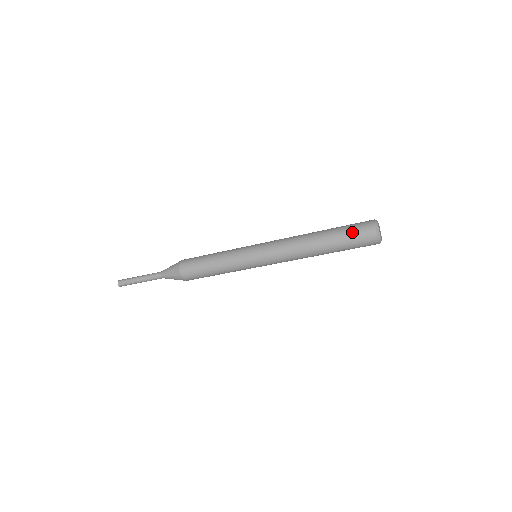
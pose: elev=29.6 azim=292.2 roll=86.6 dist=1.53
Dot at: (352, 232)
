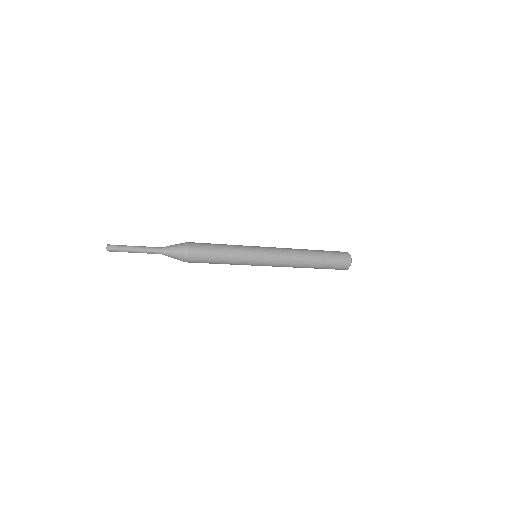
Dot at: (334, 267)
